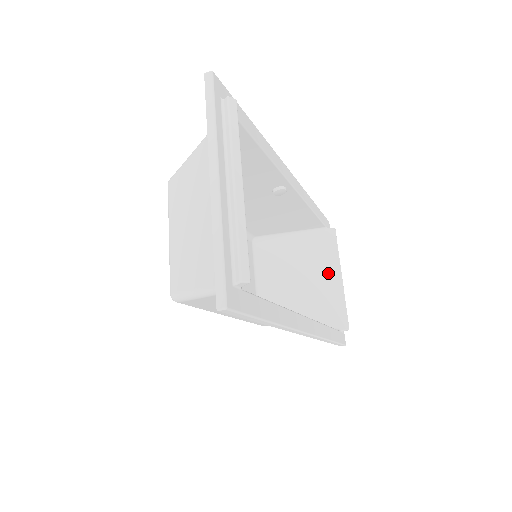
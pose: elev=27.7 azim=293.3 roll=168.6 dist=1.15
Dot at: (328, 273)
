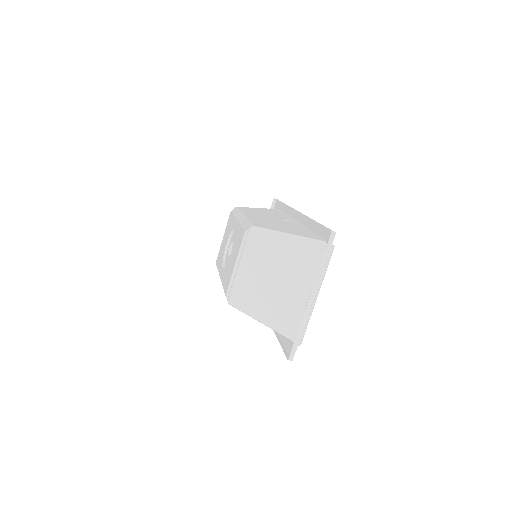
Dot at: occluded
